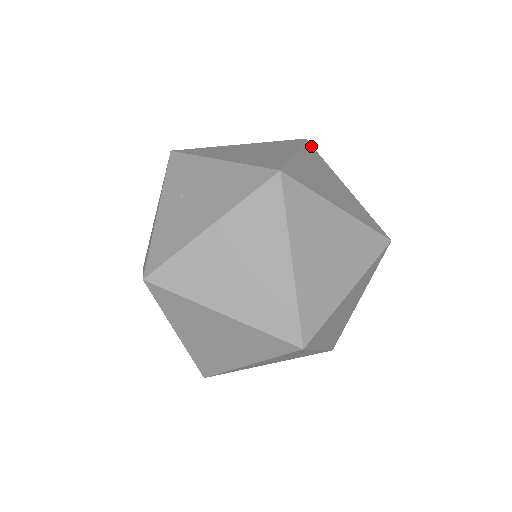
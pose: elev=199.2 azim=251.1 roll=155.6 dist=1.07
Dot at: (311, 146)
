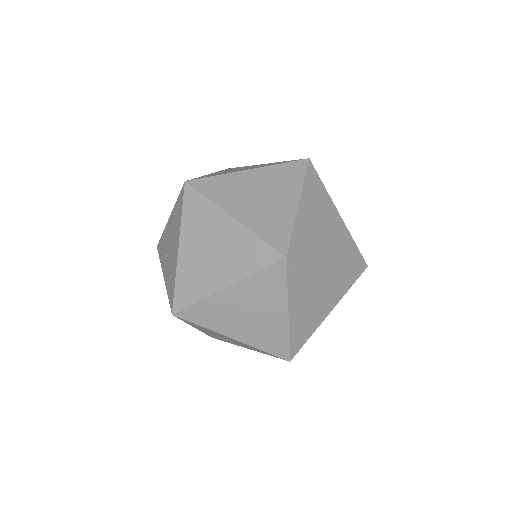
Dot at: occluded
